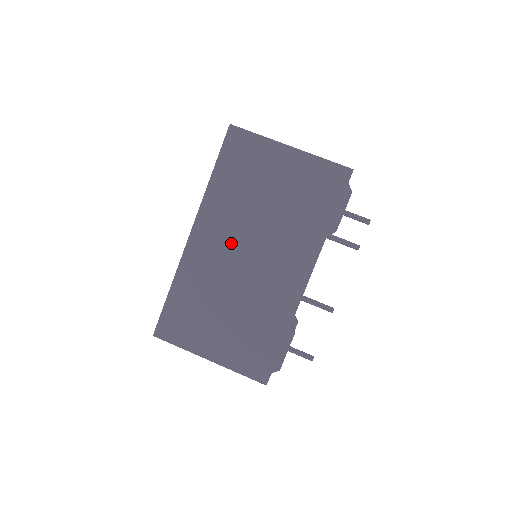
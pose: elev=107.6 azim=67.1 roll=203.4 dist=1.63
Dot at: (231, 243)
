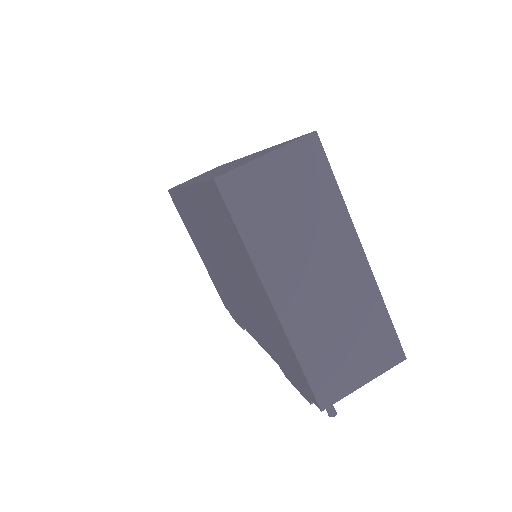
Dot at: (211, 243)
